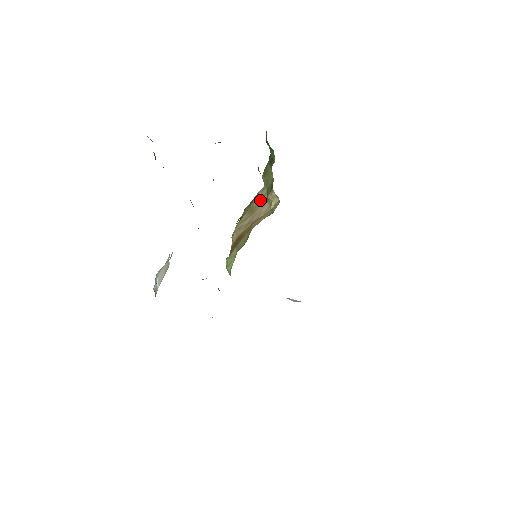
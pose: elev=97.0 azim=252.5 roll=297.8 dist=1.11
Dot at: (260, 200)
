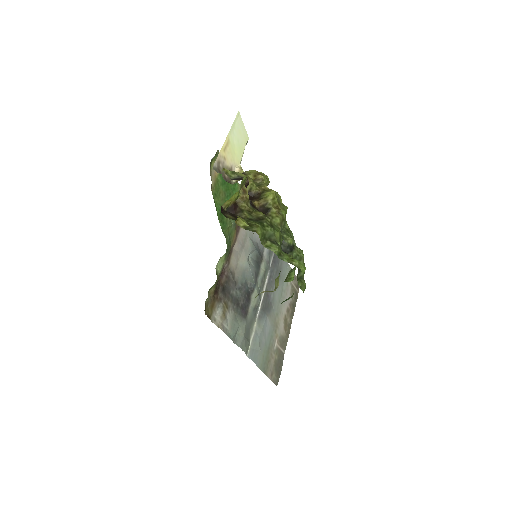
Dot at: occluded
